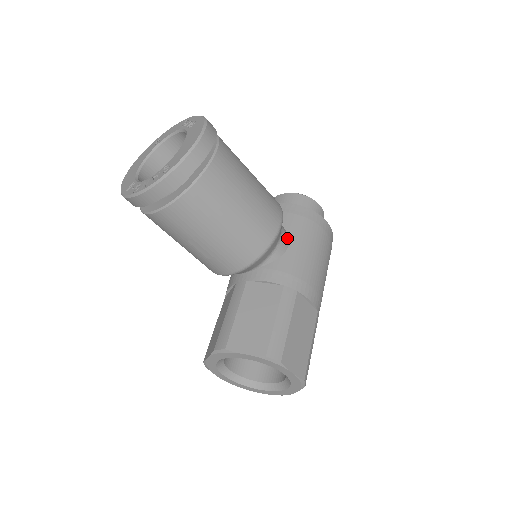
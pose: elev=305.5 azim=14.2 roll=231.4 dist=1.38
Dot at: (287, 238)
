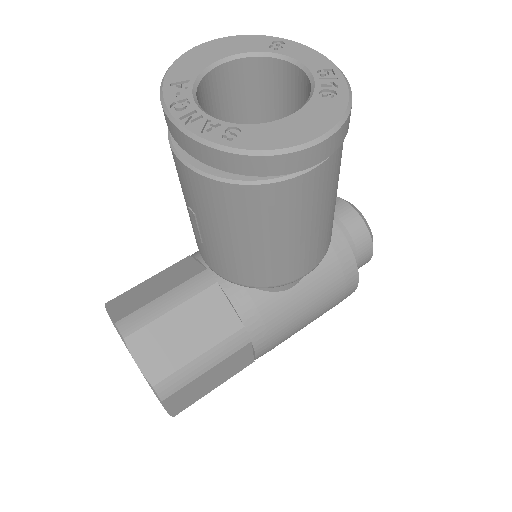
Dot at: (301, 278)
